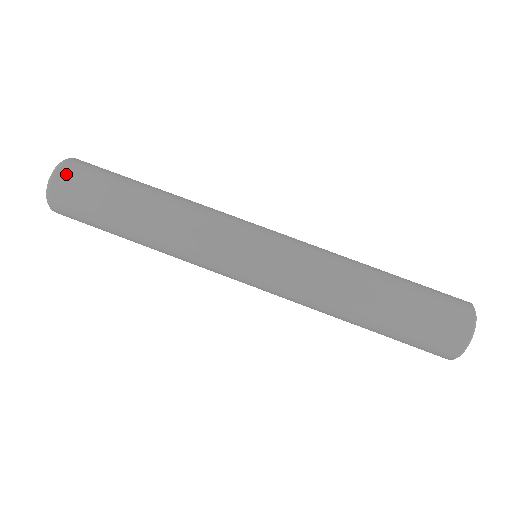
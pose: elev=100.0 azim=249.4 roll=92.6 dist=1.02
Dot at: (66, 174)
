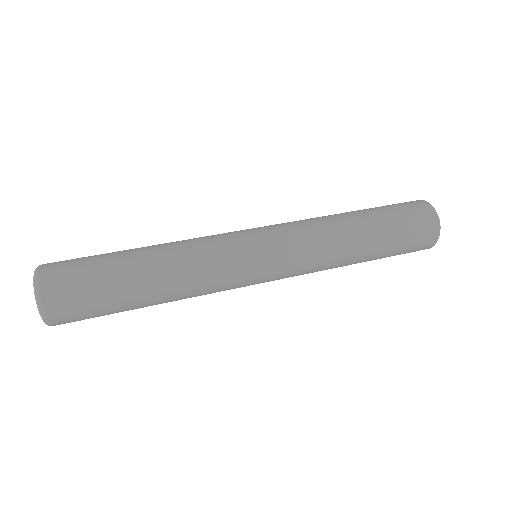
Dot at: (51, 266)
